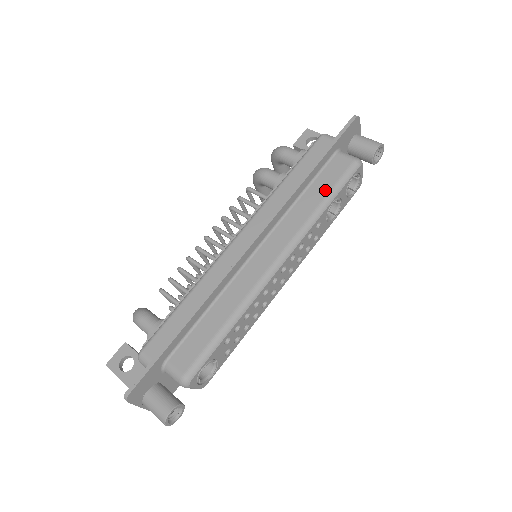
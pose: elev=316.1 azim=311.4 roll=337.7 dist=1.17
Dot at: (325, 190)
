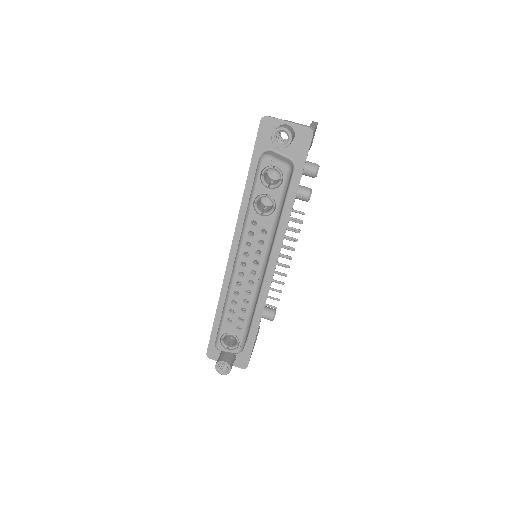
Dot at: occluded
